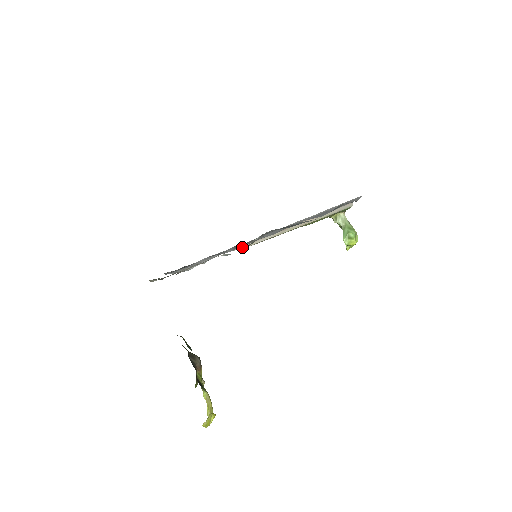
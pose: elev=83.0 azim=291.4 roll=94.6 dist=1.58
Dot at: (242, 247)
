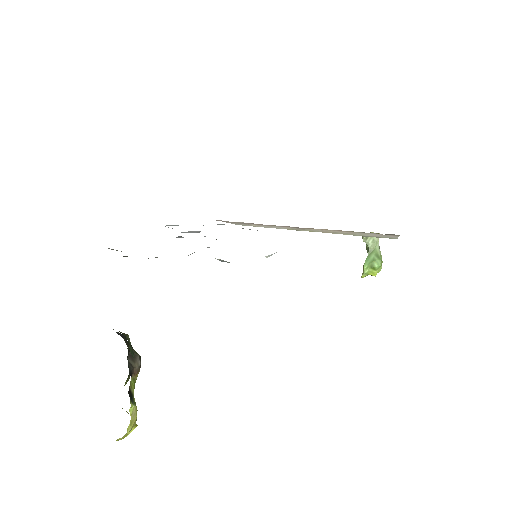
Dot at: (241, 224)
